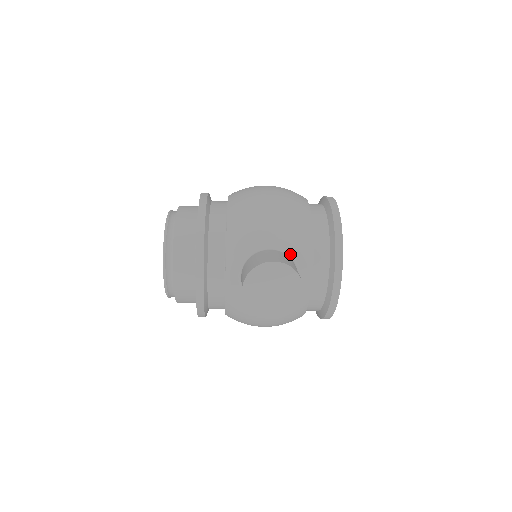
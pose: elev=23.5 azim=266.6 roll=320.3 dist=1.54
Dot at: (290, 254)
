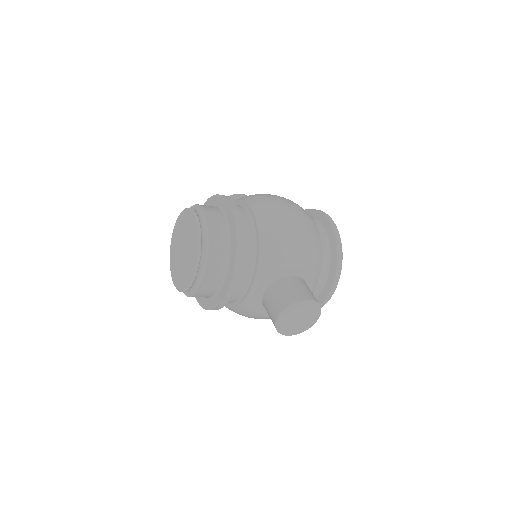
Dot at: (305, 279)
